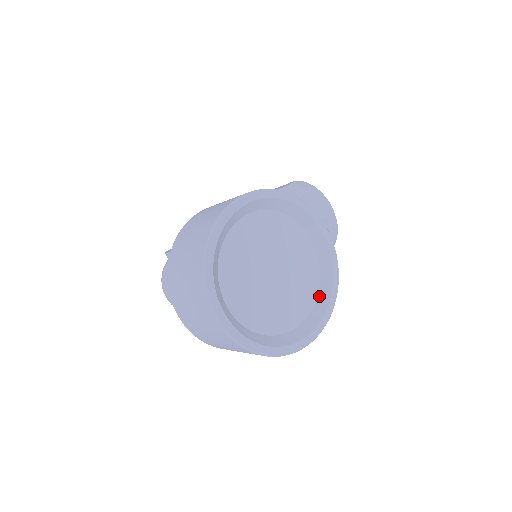
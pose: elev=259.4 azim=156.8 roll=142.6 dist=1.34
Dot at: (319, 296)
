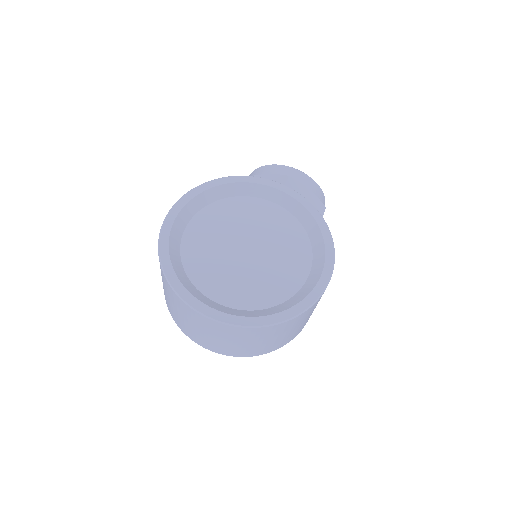
Dot at: (308, 232)
